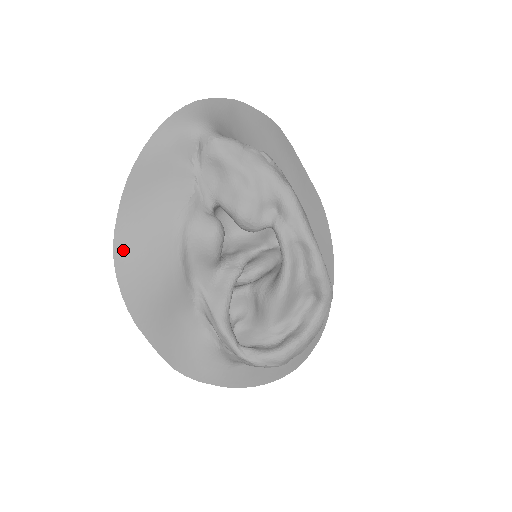
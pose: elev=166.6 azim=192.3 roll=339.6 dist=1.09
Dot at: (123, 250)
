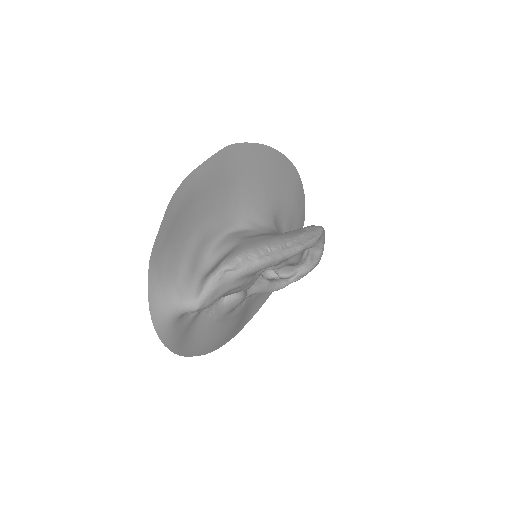
Dot at: (211, 349)
